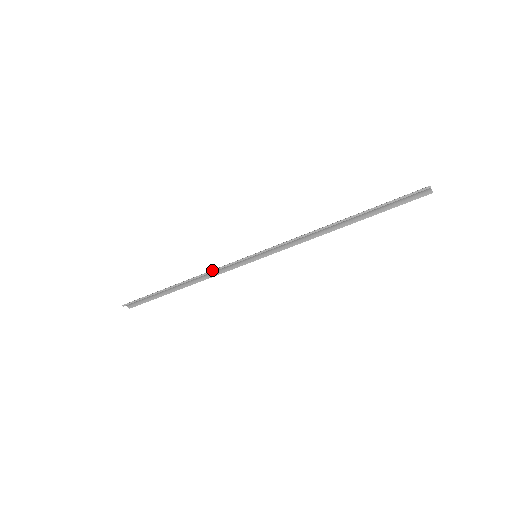
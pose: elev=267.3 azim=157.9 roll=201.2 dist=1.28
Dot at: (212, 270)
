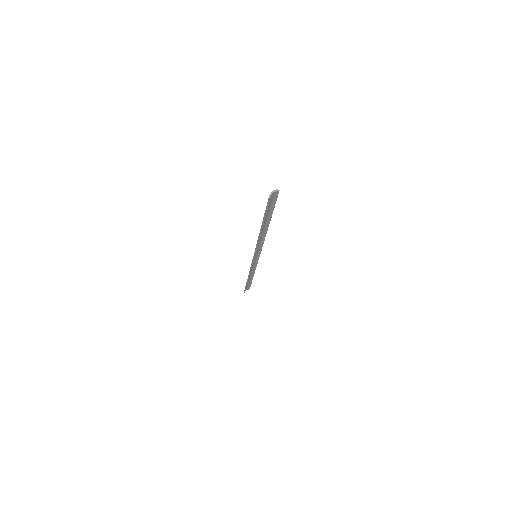
Dot at: (249, 271)
